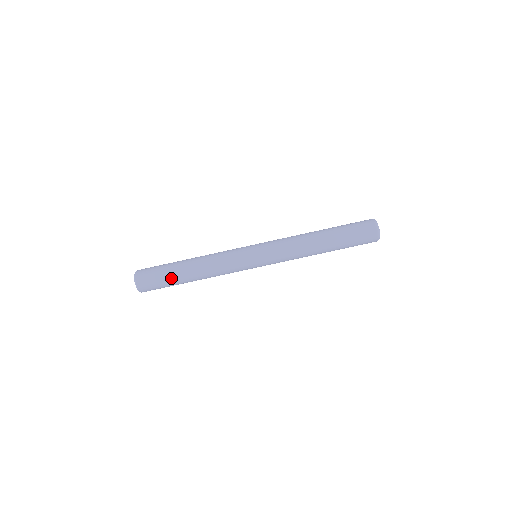
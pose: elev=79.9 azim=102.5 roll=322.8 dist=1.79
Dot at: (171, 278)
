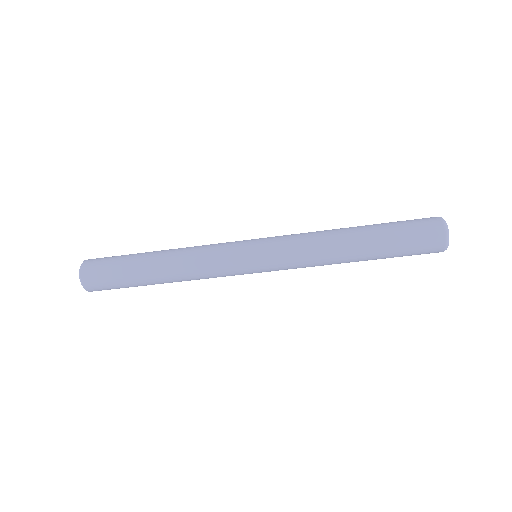
Dot at: (135, 286)
